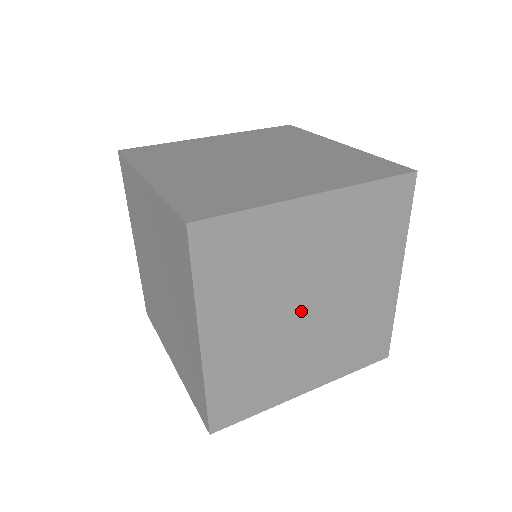
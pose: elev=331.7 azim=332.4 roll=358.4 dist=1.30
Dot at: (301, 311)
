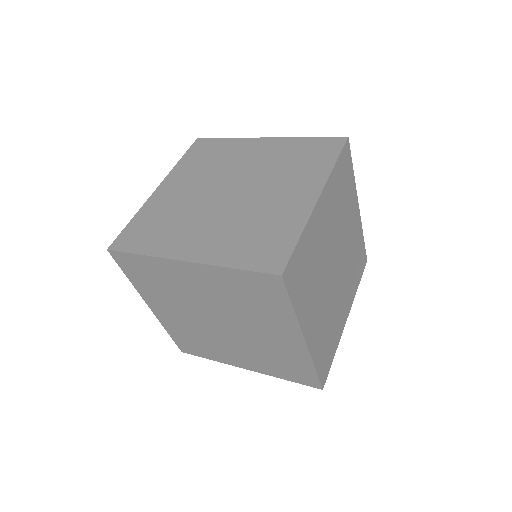
Dot at: (333, 262)
